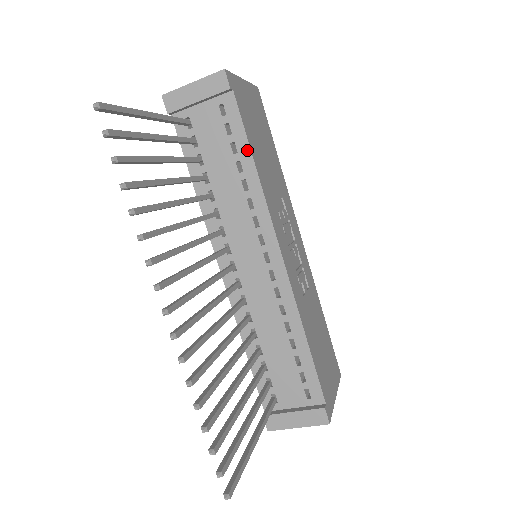
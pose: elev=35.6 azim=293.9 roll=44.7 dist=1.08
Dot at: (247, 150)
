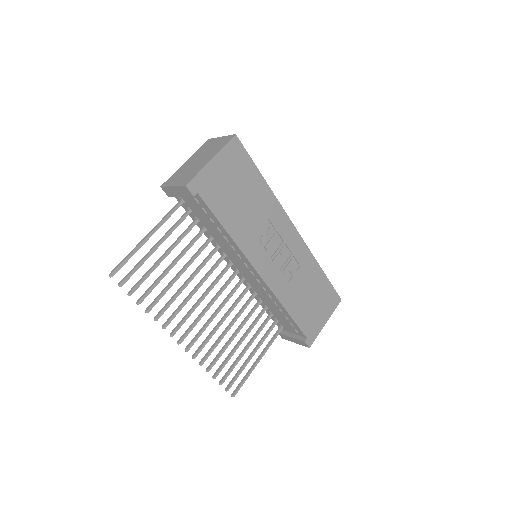
Dot at: (219, 224)
